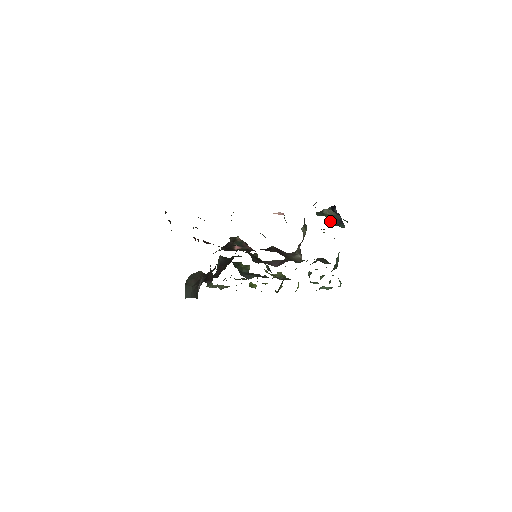
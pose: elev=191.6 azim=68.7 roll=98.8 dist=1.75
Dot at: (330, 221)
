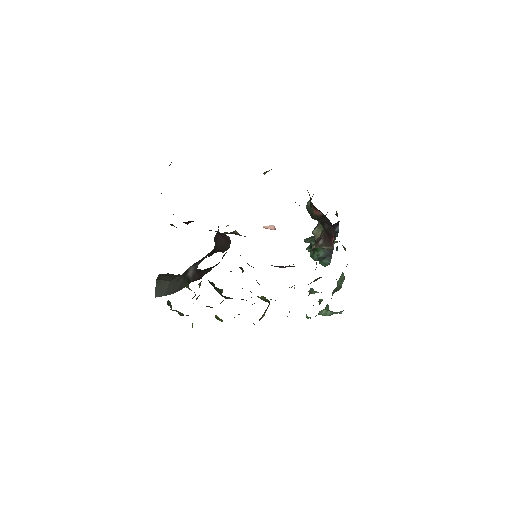
Dot at: (318, 251)
